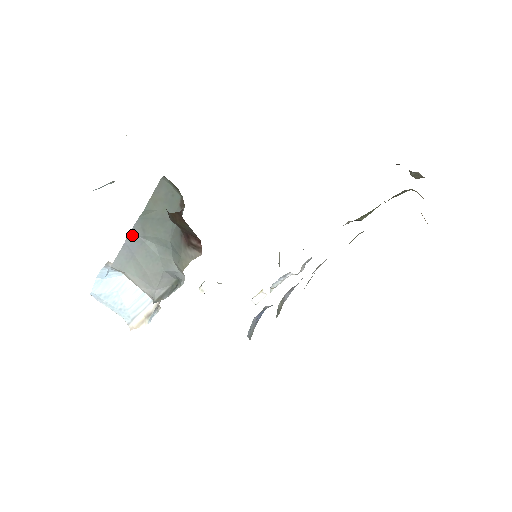
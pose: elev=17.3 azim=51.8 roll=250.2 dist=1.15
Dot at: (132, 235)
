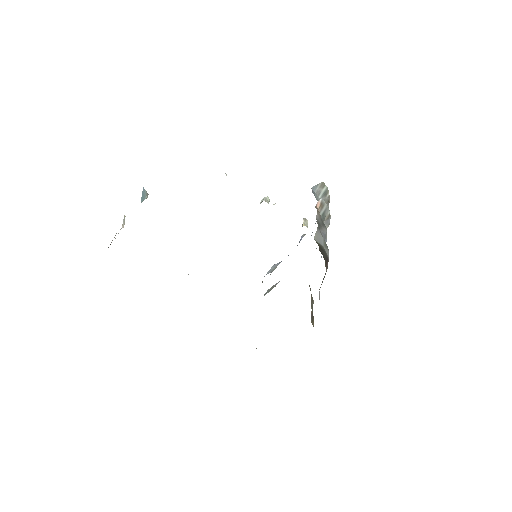
Dot at: occluded
